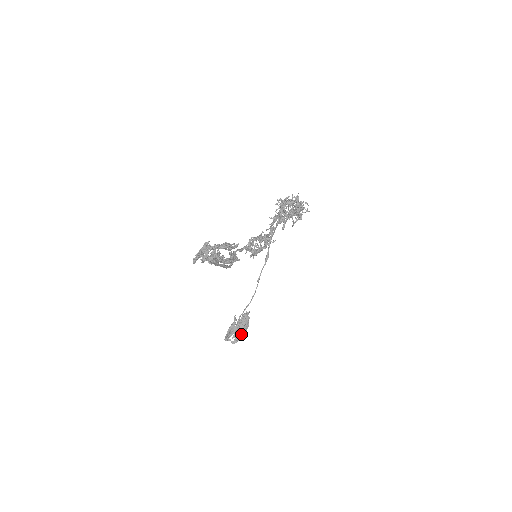
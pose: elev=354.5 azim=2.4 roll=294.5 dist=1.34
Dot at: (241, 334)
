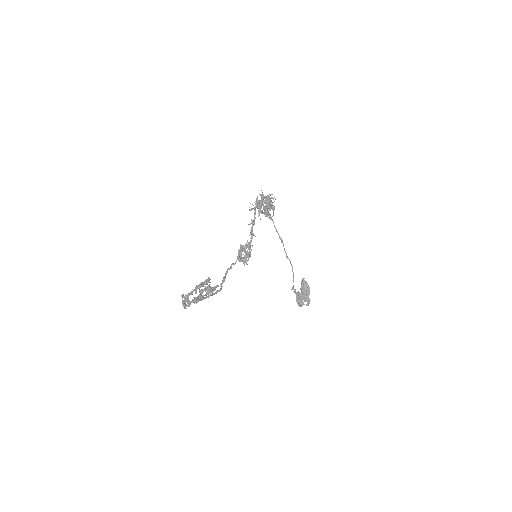
Dot at: (308, 297)
